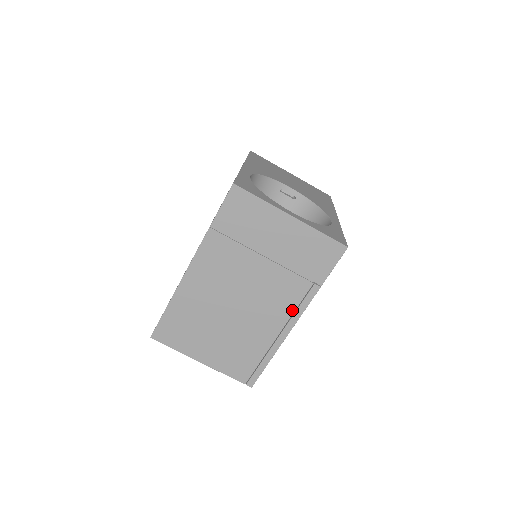
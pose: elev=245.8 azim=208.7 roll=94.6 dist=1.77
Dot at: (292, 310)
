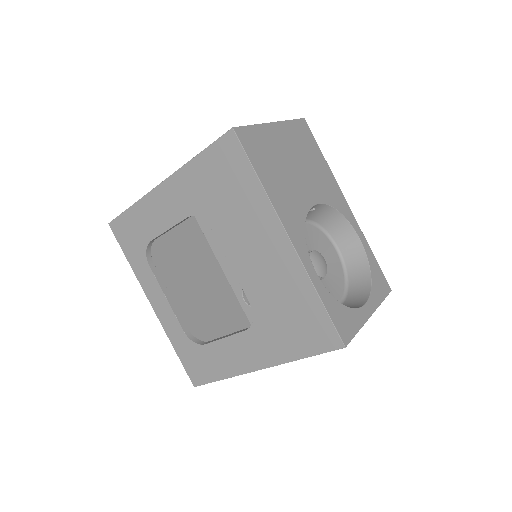
Dot at: occluded
